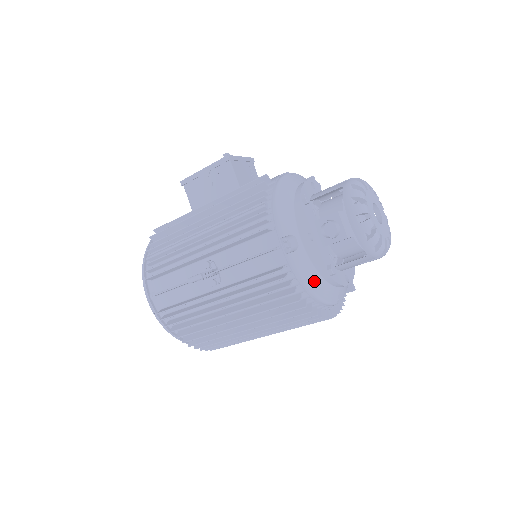
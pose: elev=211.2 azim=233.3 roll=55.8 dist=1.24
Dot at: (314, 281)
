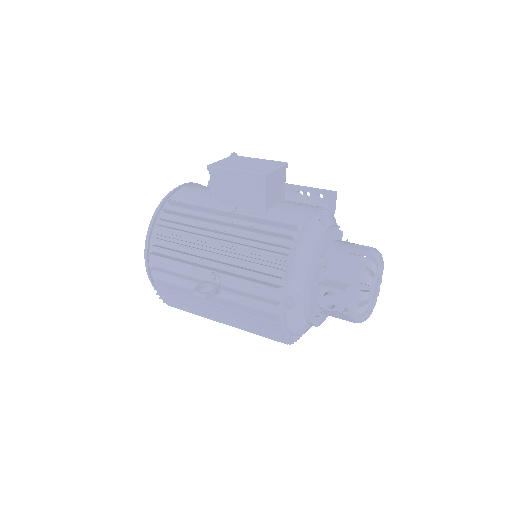
Dot at: (299, 327)
